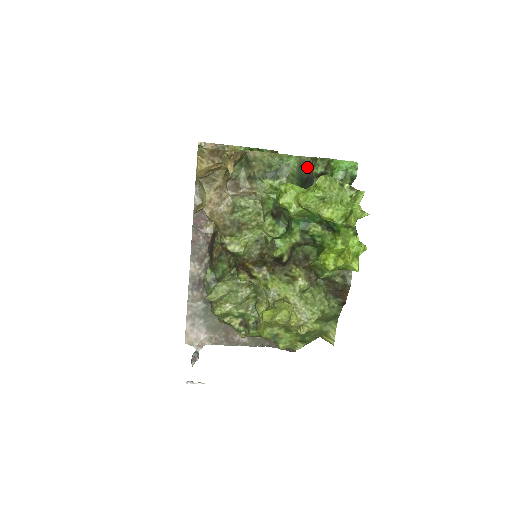
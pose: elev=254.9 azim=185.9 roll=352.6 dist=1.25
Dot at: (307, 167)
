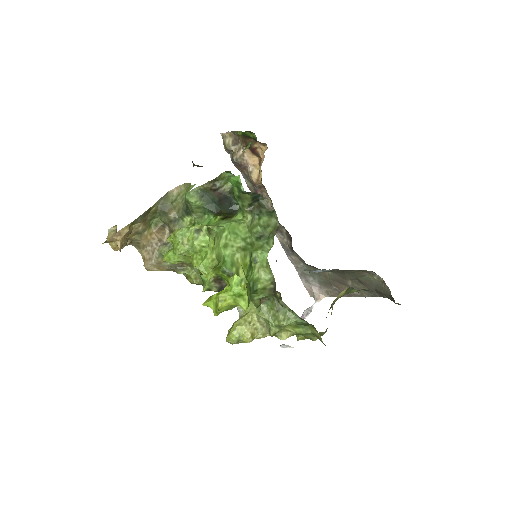
Dot at: (211, 191)
